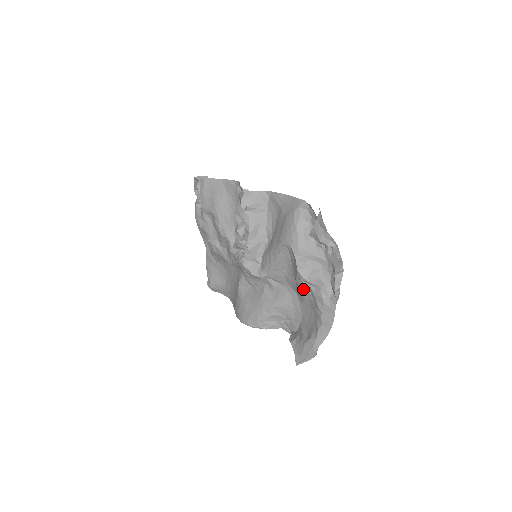
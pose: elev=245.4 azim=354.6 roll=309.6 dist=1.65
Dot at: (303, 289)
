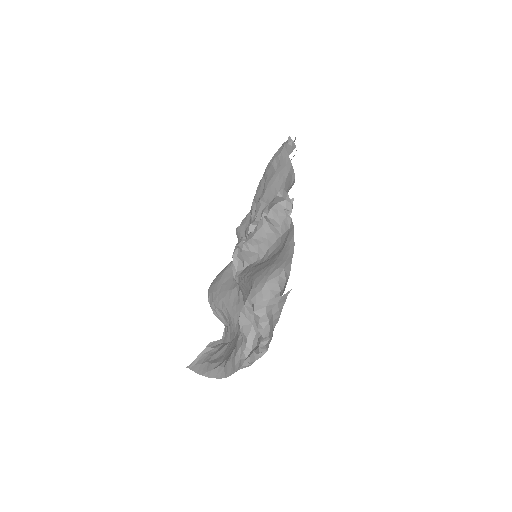
Dot at: (238, 327)
